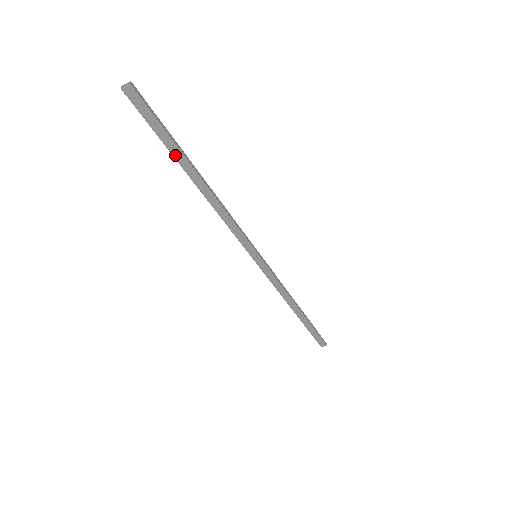
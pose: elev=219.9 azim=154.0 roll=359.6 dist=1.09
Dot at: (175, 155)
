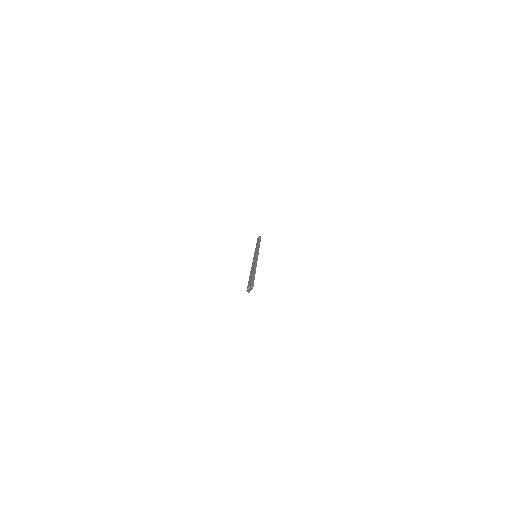
Dot at: occluded
